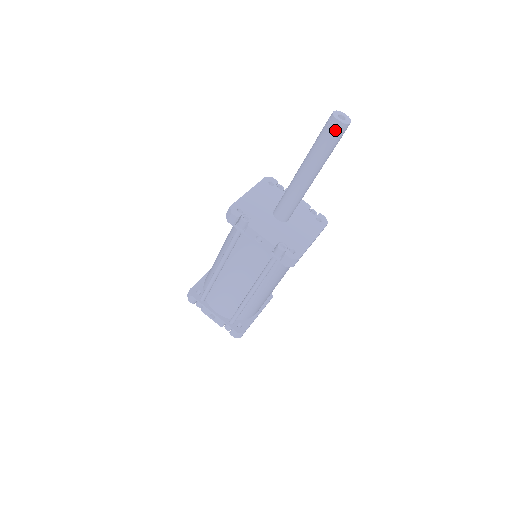
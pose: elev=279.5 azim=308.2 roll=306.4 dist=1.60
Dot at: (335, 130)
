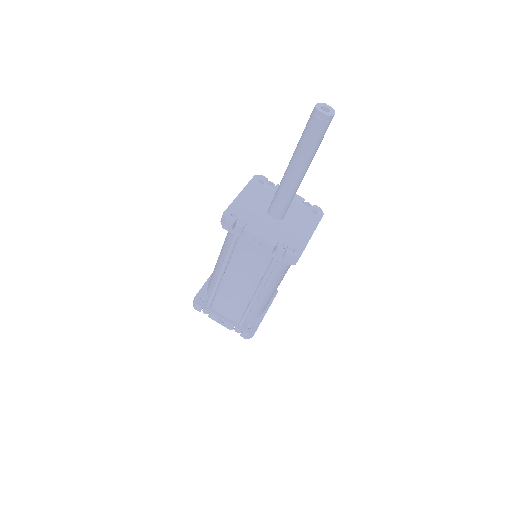
Dot at: (320, 123)
